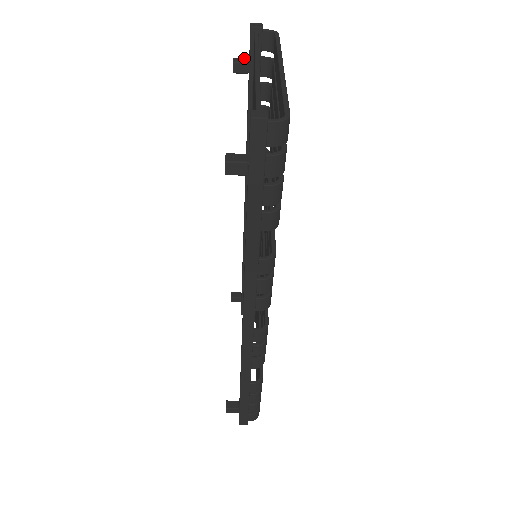
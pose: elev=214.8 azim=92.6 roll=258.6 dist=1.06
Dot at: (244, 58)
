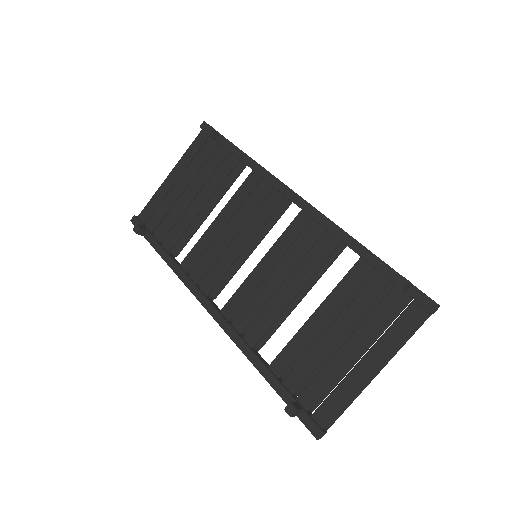
Dot at: (412, 285)
